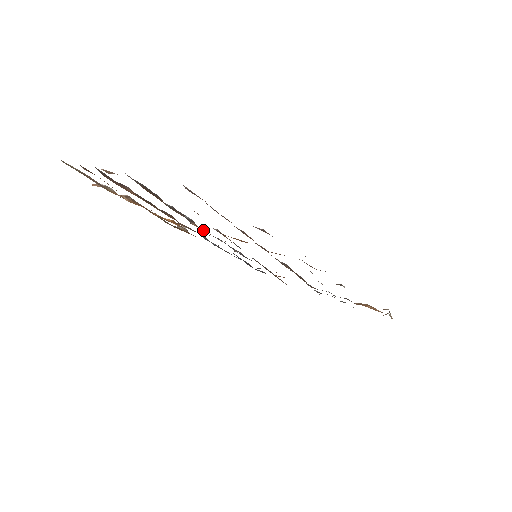
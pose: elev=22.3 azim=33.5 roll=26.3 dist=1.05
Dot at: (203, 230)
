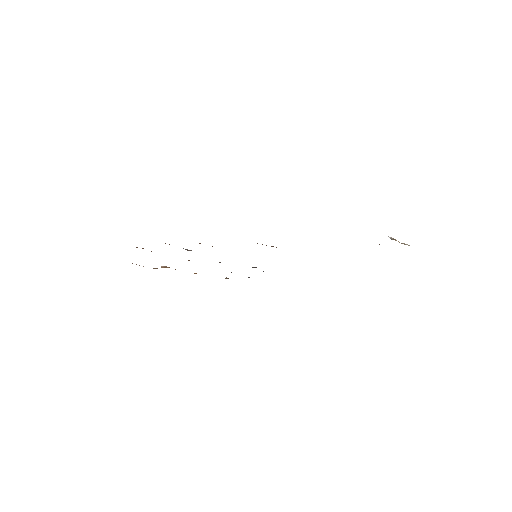
Dot at: occluded
